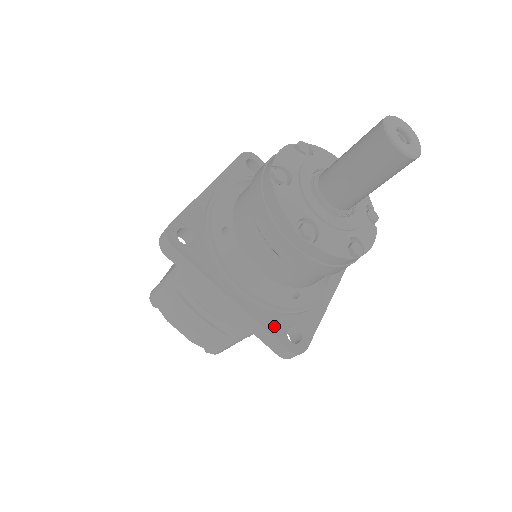
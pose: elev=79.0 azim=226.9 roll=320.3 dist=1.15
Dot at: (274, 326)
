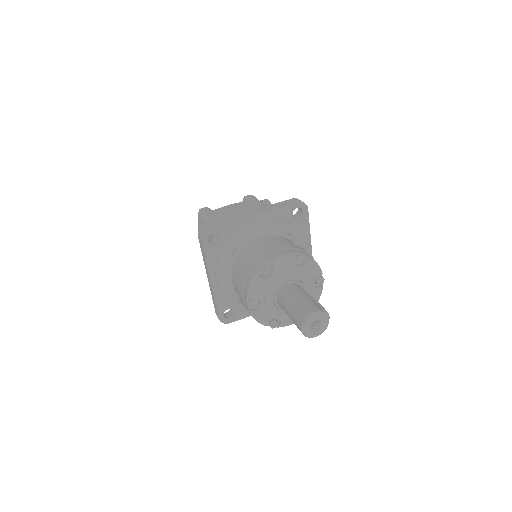
Dot at: (222, 305)
